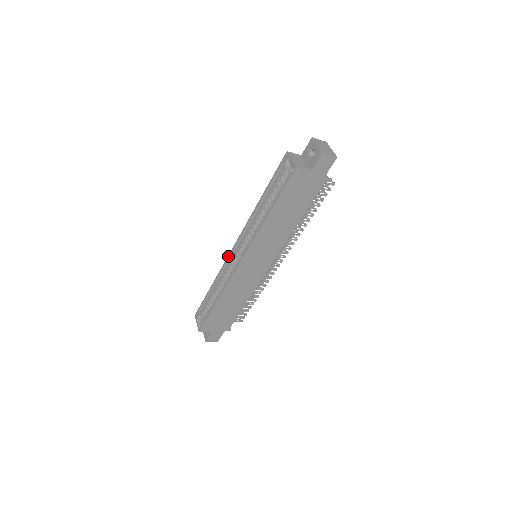
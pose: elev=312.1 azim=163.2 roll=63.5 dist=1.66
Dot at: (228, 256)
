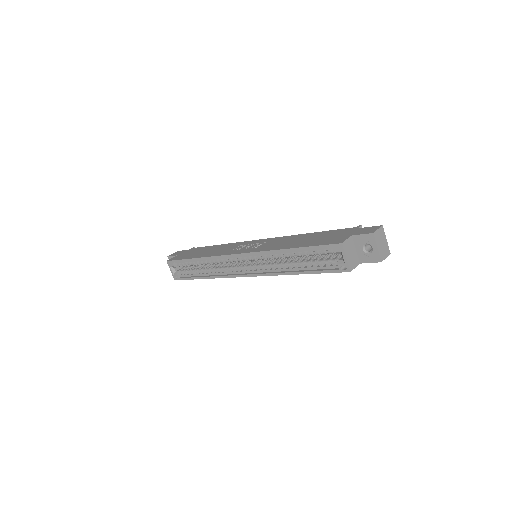
Dot at: (226, 256)
